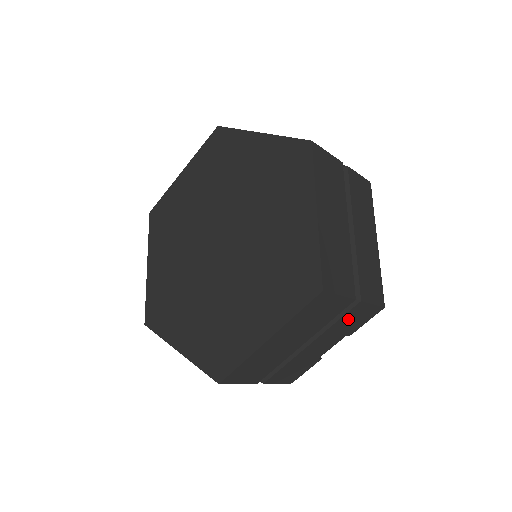
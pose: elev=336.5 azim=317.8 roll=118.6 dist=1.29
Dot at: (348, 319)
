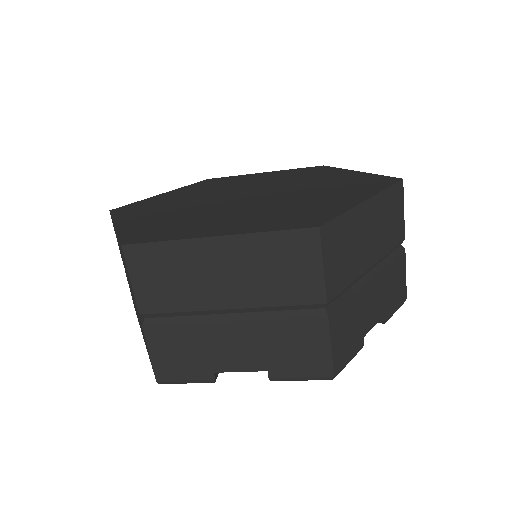
Dot at: (394, 274)
